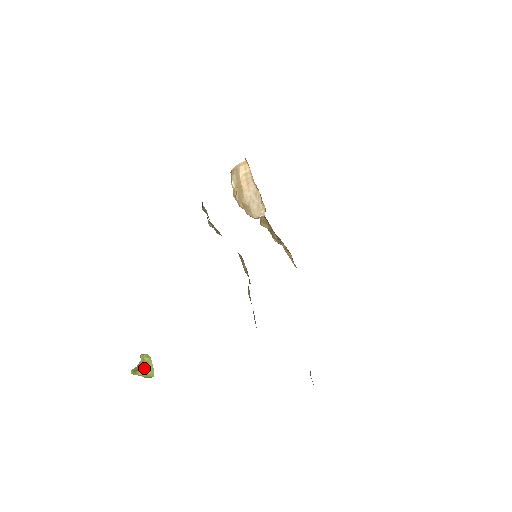
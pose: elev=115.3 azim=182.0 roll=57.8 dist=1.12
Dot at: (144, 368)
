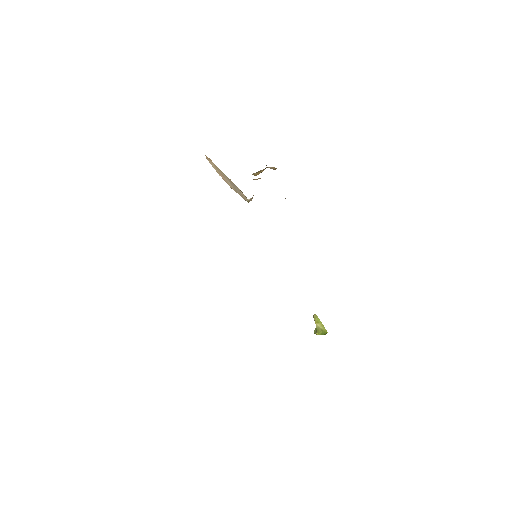
Dot at: (318, 328)
